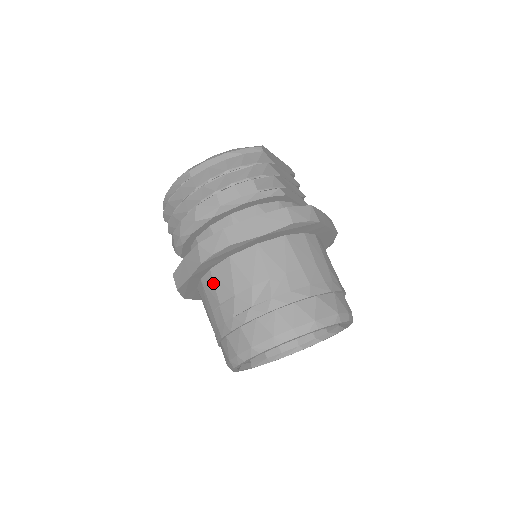
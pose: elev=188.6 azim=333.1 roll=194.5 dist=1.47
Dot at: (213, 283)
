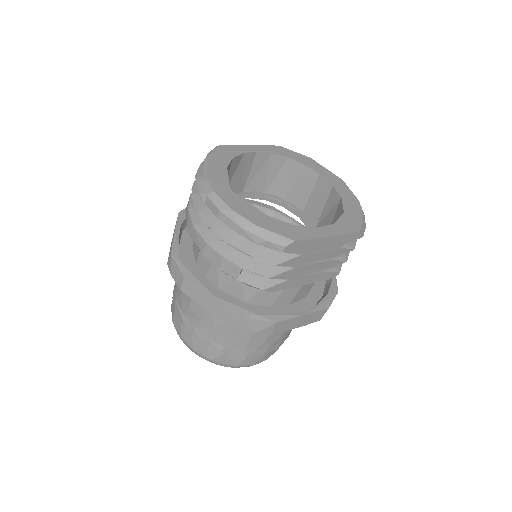
Dot at: occluded
